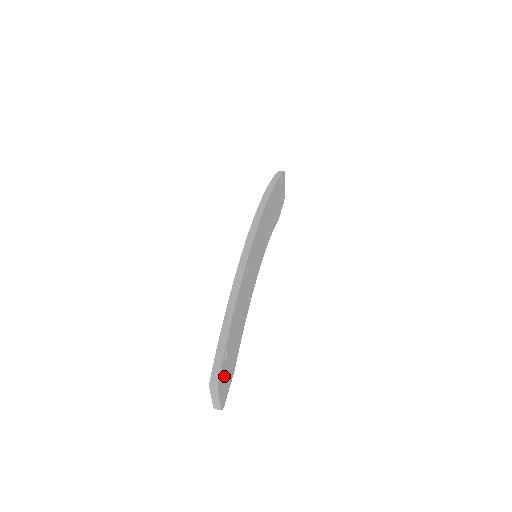
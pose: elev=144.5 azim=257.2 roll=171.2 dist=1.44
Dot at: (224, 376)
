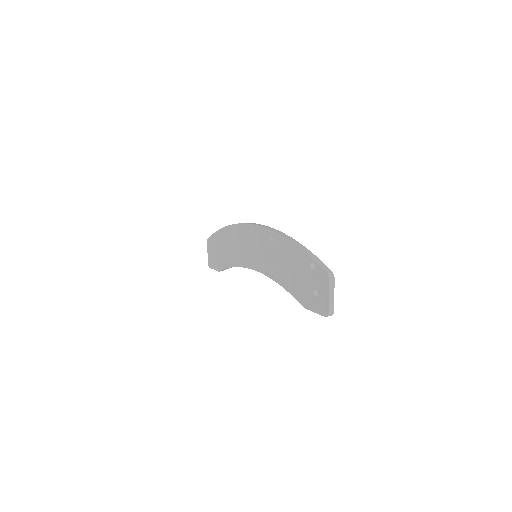
Dot at: occluded
